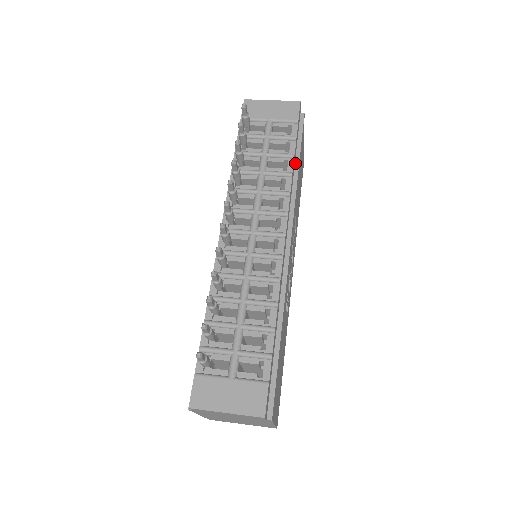
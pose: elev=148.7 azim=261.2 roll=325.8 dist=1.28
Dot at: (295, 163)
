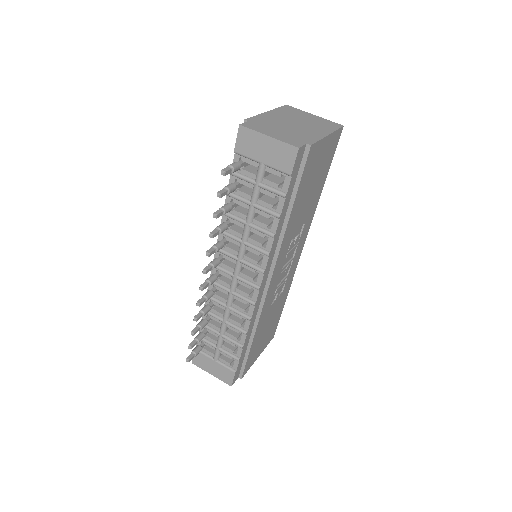
Dot at: (288, 208)
